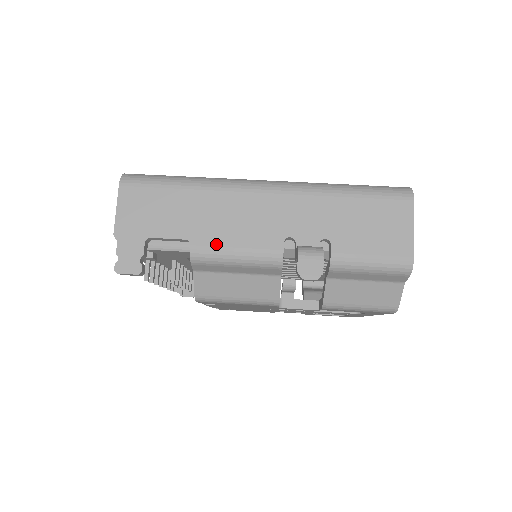
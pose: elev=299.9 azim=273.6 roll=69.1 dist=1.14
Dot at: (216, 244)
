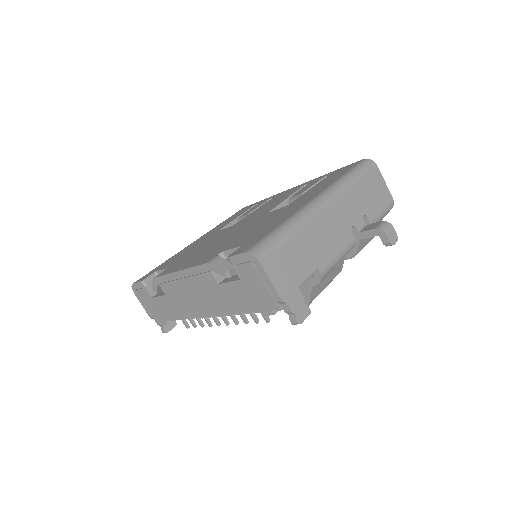
Dot at: (329, 259)
